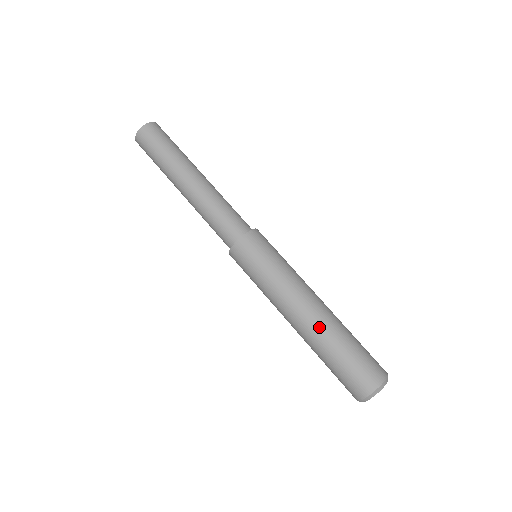
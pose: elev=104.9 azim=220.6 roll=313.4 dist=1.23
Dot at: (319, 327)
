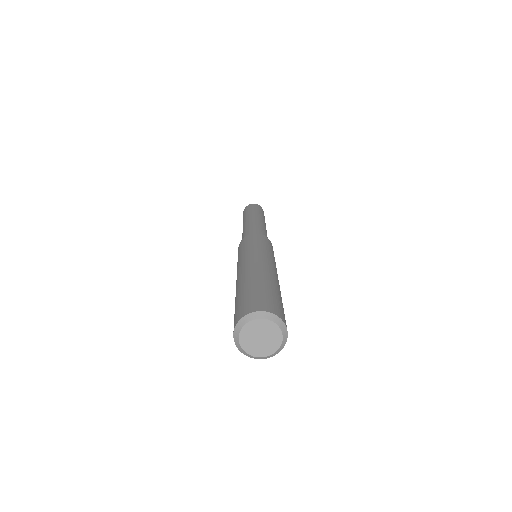
Dot at: (241, 279)
